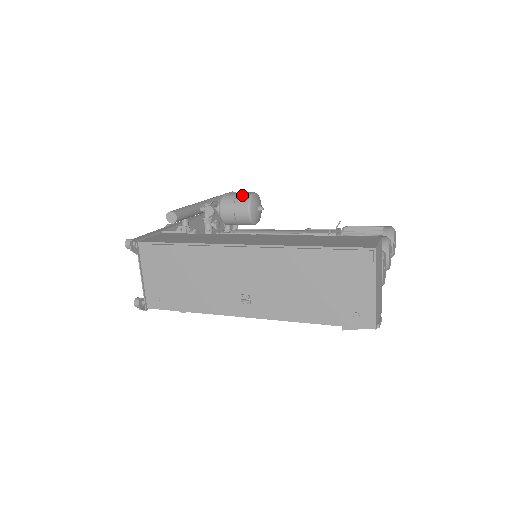
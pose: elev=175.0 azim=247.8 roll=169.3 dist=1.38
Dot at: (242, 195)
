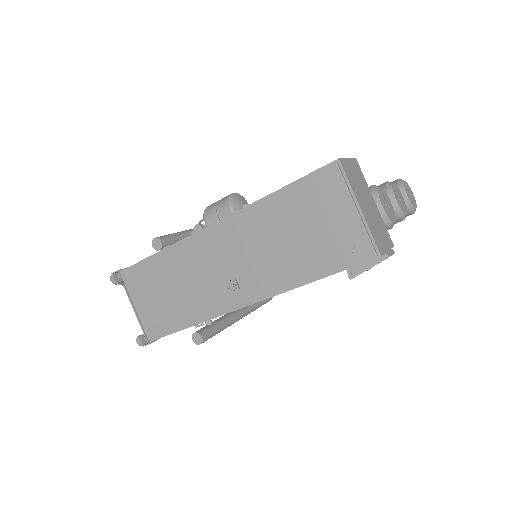
Dot at: (222, 199)
